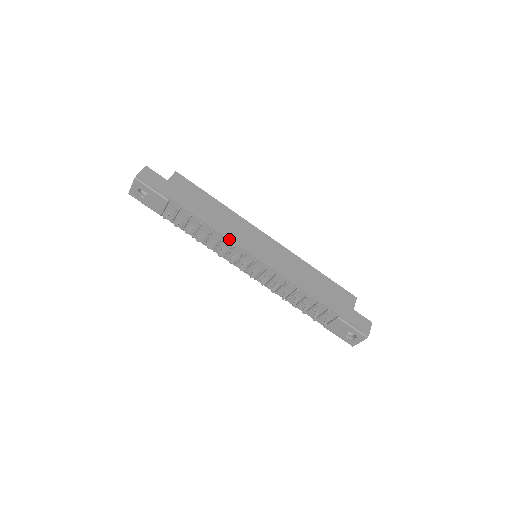
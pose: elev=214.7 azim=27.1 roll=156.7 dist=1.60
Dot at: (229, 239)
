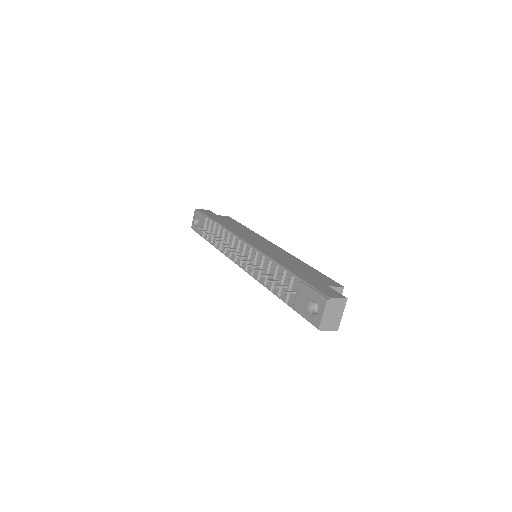
Dot at: (233, 233)
